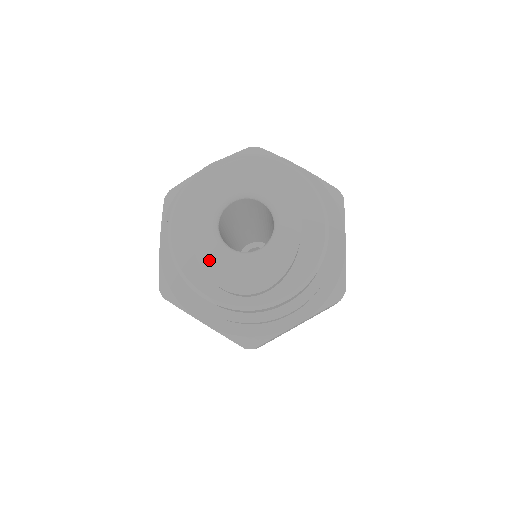
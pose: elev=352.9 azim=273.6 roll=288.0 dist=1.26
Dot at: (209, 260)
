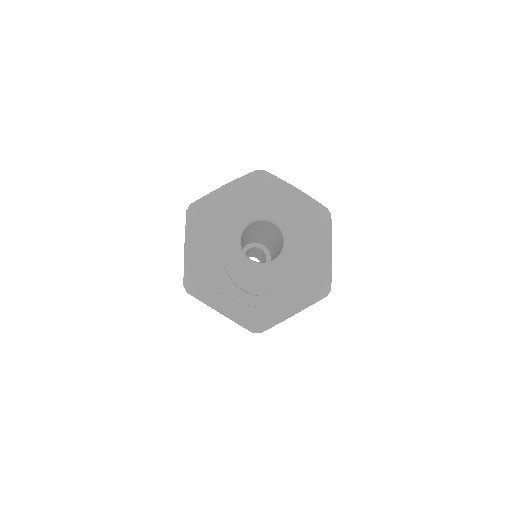
Dot at: (234, 268)
